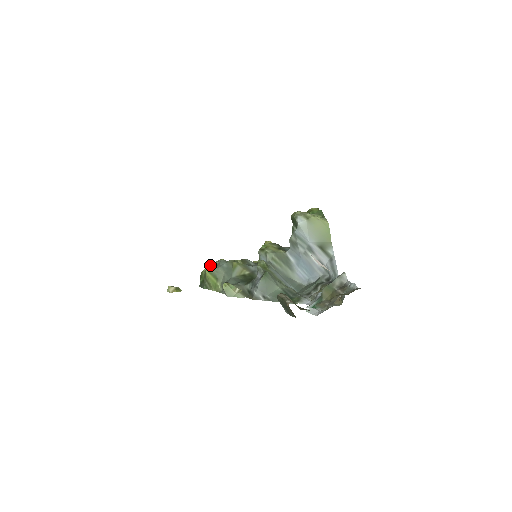
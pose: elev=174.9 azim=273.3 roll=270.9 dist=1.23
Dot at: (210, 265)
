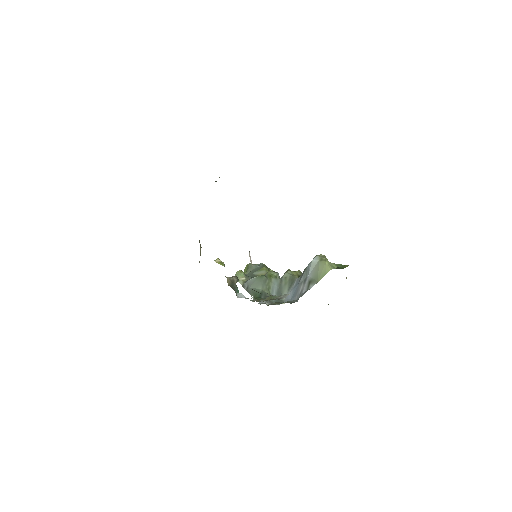
Dot at: occluded
